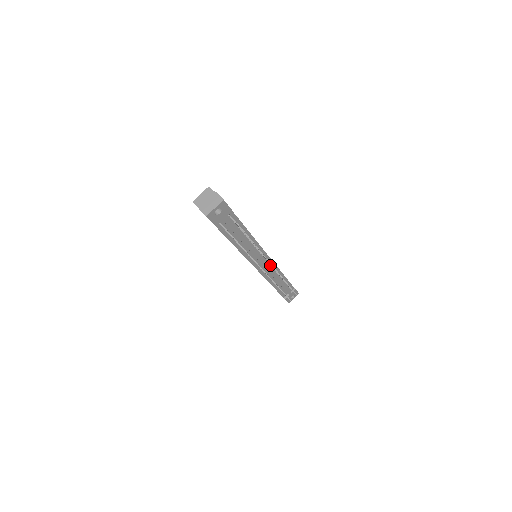
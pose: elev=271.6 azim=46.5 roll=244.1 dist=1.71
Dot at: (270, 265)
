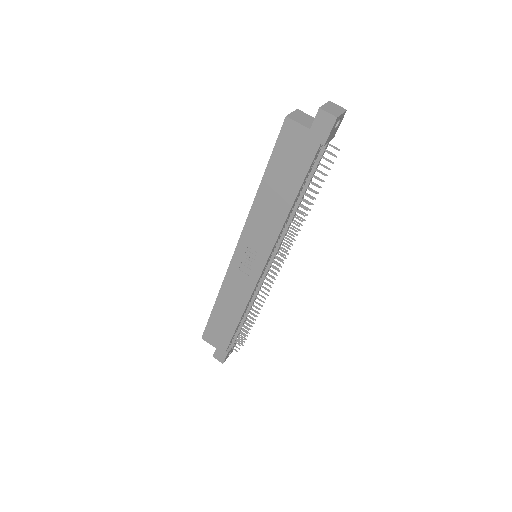
Dot at: occluded
